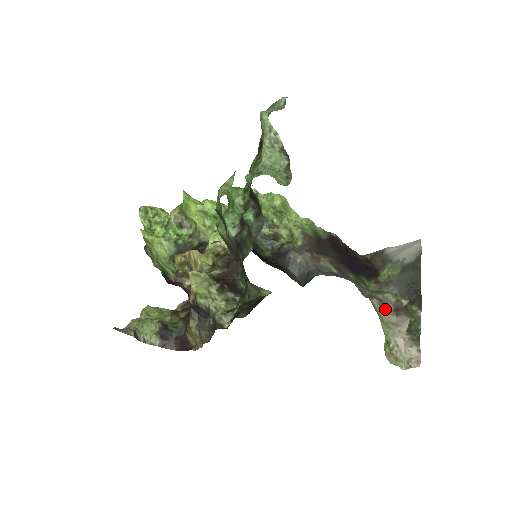
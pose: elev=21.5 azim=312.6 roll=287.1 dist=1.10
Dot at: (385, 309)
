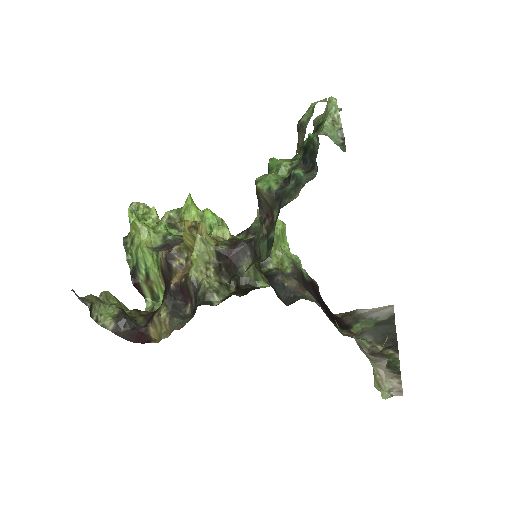
Dot at: (362, 349)
